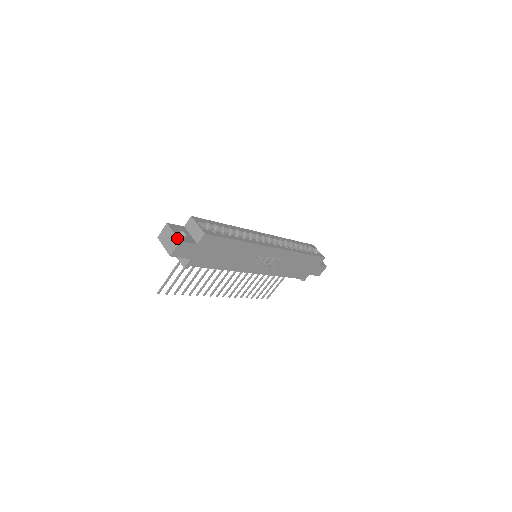
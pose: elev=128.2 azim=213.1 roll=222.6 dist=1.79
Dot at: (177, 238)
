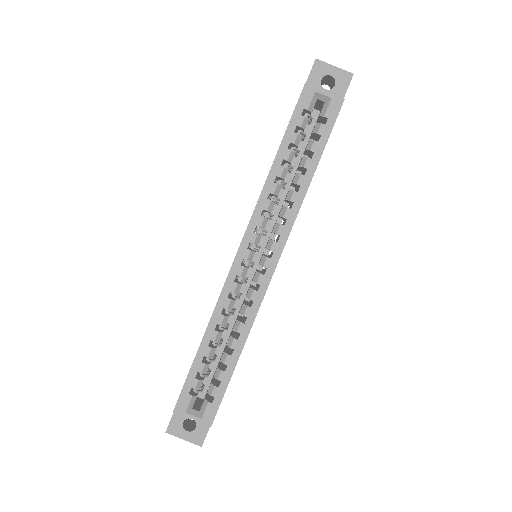
Dot at: occluded
